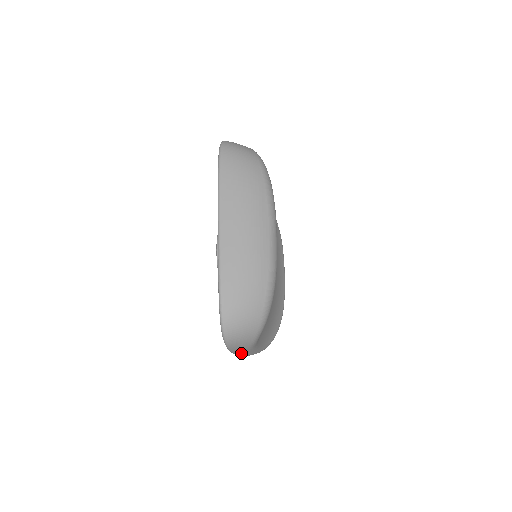
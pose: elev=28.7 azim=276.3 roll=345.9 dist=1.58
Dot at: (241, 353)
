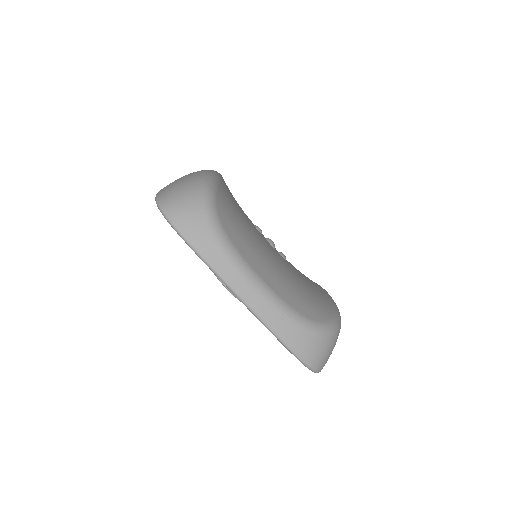
Dot at: (221, 265)
